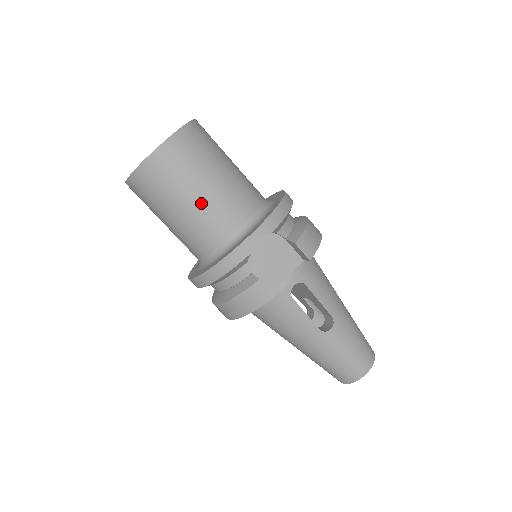
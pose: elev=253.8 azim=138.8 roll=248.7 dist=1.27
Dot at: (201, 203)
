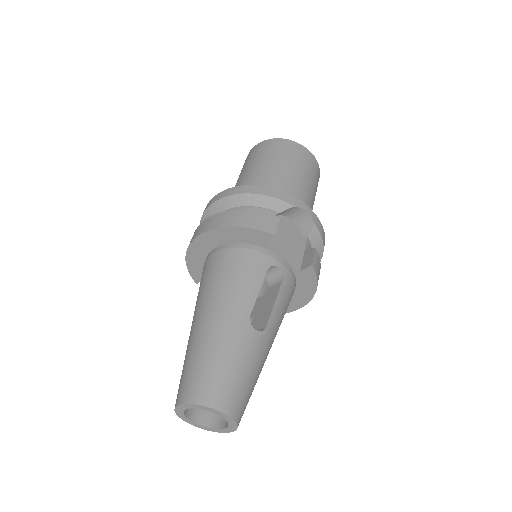
Dot at: (291, 177)
